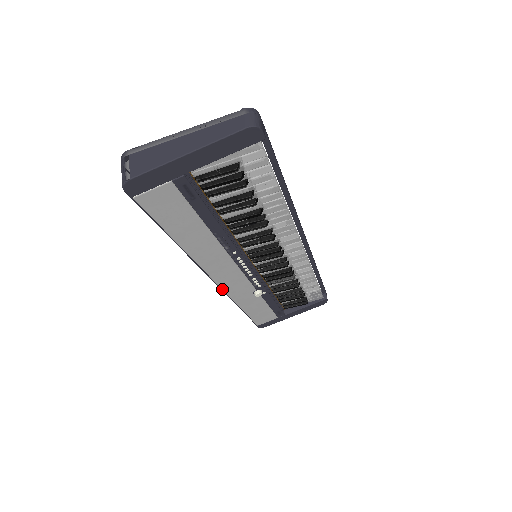
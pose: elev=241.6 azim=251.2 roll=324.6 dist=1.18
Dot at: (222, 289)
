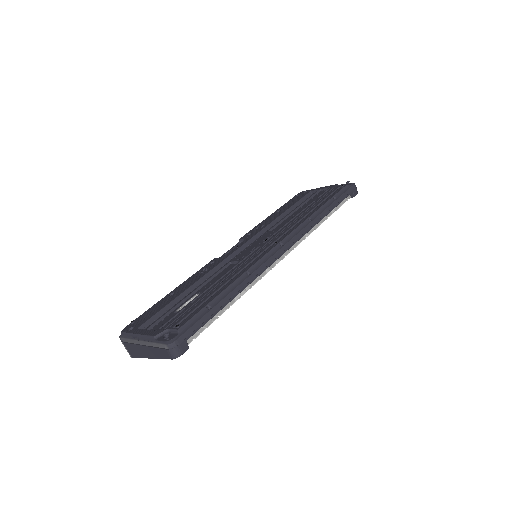
Dot at: occluded
